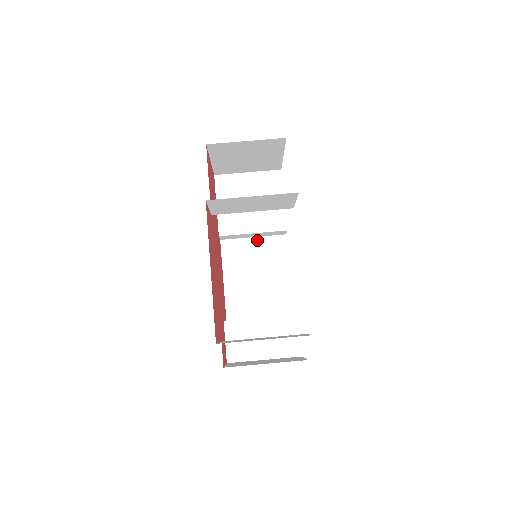
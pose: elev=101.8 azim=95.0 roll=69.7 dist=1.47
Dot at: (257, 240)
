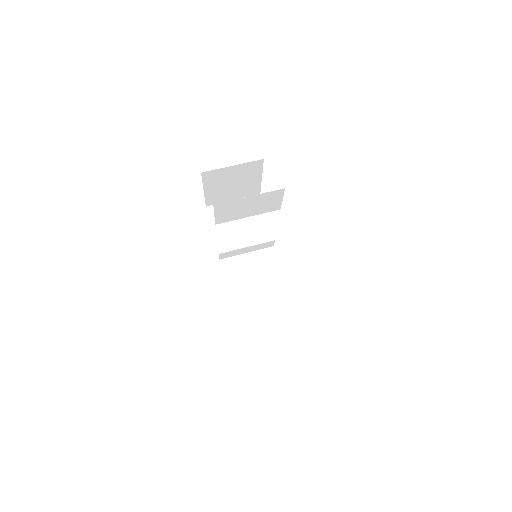
Dot at: (250, 255)
